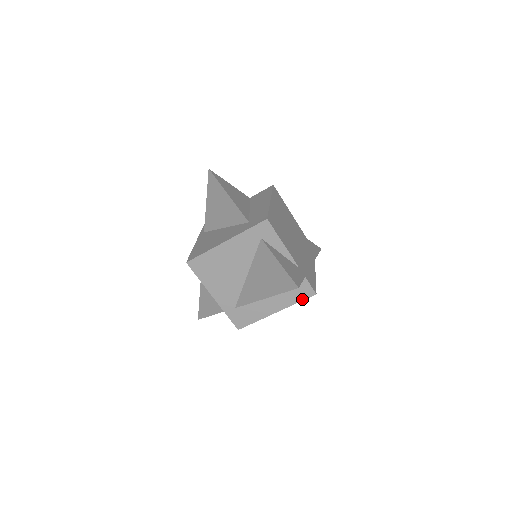
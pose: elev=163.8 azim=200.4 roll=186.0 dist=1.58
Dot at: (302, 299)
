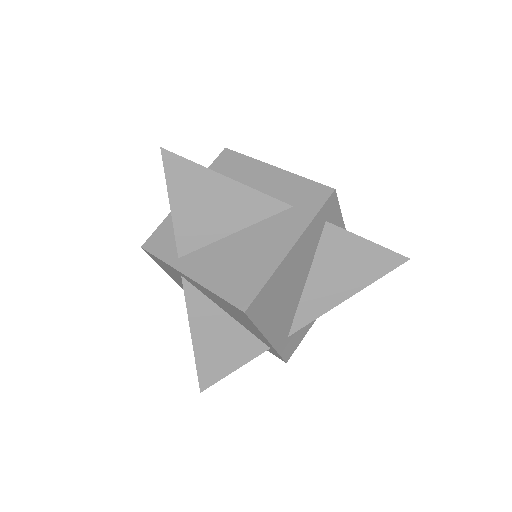
Dot at: occluded
